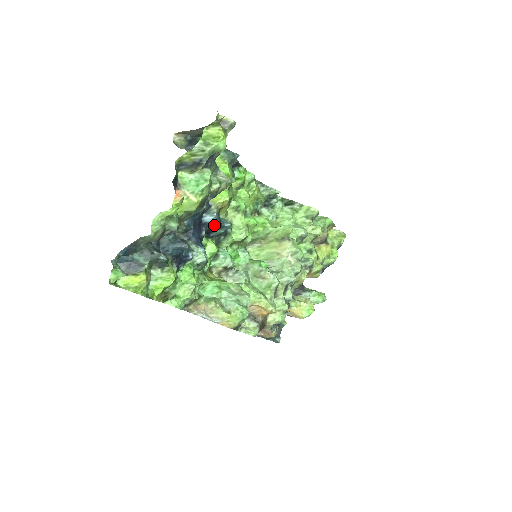
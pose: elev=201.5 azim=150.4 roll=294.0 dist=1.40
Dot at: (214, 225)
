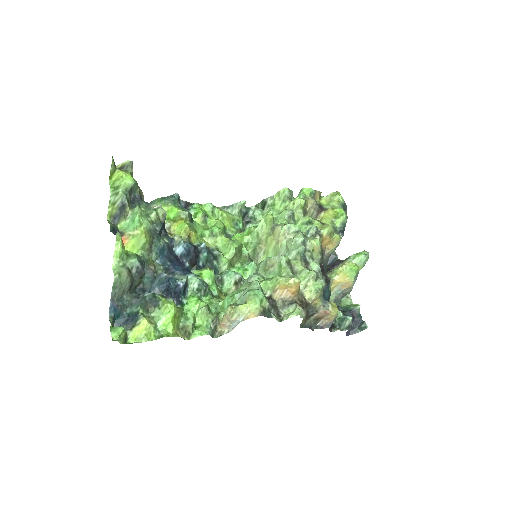
Dot at: (191, 253)
